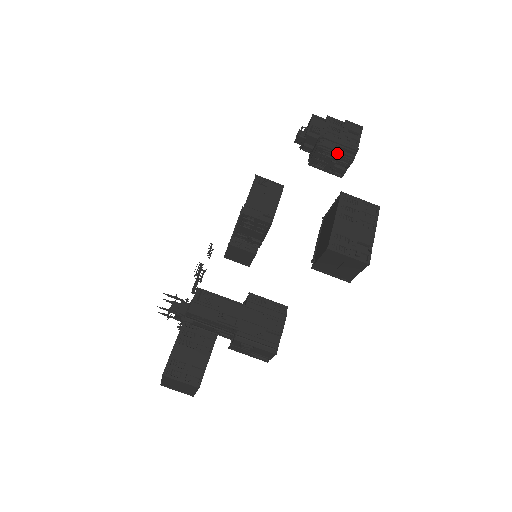
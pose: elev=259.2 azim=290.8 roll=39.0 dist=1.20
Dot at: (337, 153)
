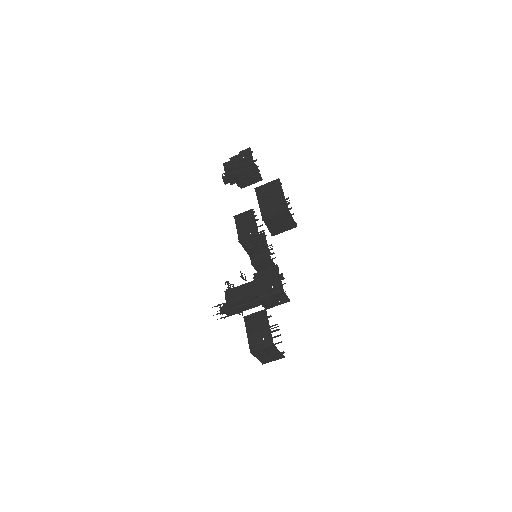
Dot at: (245, 171)
